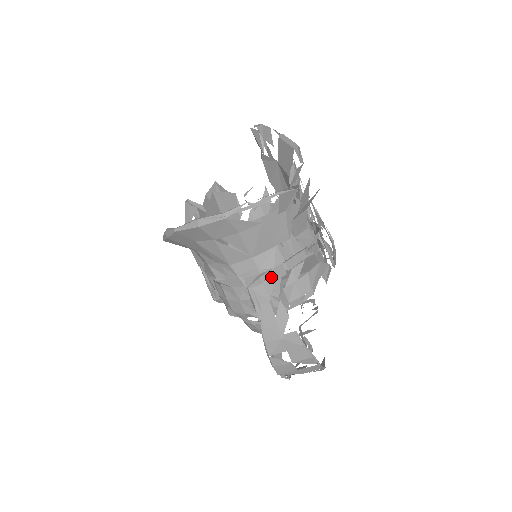
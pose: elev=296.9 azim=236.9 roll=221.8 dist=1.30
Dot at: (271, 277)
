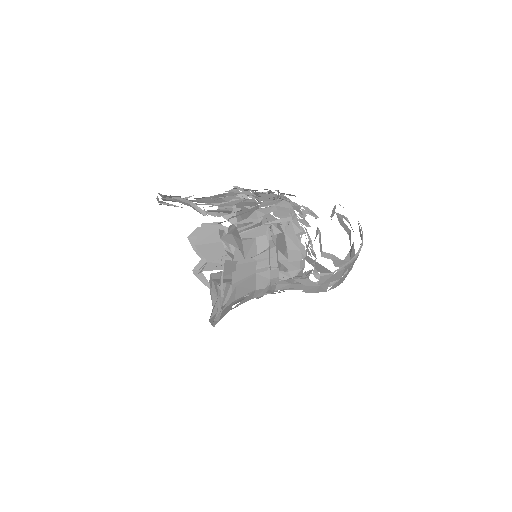
Dot at: (275, 281)
